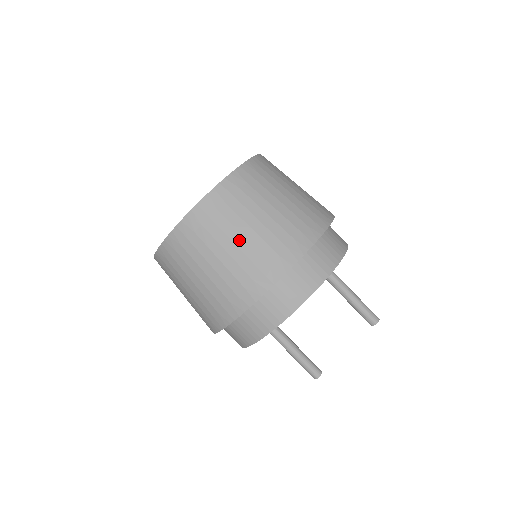
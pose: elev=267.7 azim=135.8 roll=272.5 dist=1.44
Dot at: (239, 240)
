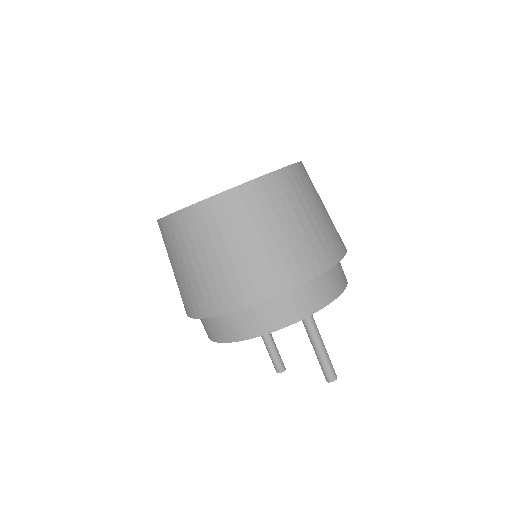
Dot at: (183, 268)
